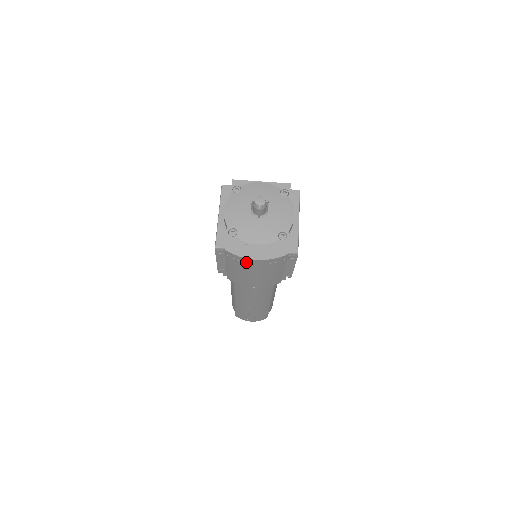
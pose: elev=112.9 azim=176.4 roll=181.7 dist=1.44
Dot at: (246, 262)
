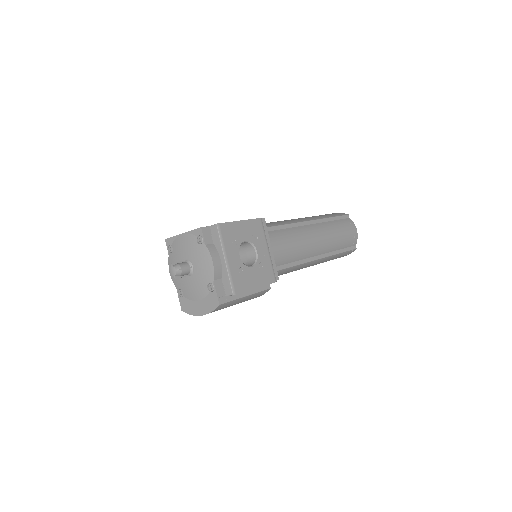
Dot at: occluded
